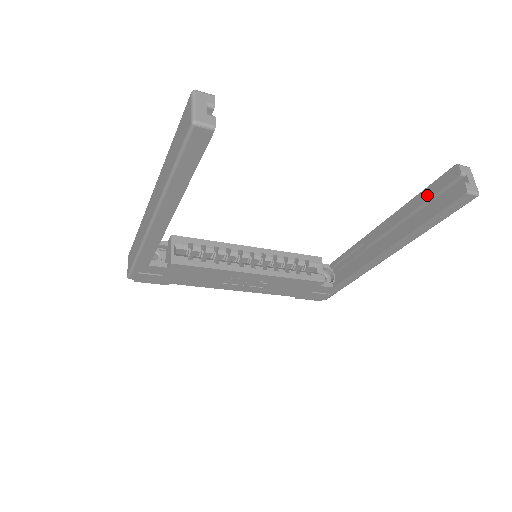
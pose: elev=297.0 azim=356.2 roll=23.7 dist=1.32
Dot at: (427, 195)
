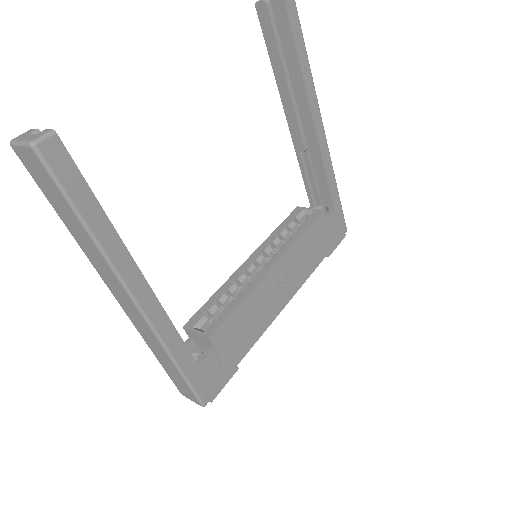
Dot at: (274, 50)
